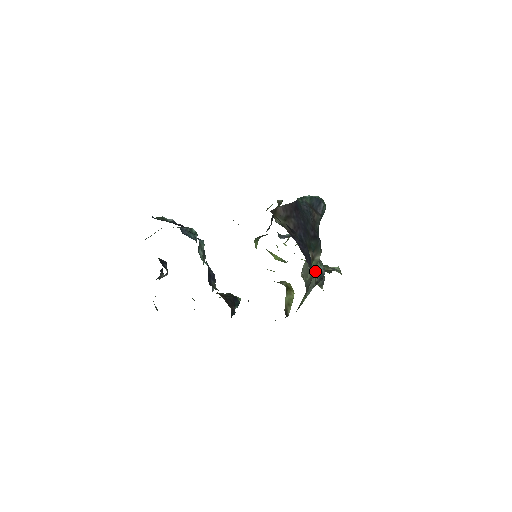
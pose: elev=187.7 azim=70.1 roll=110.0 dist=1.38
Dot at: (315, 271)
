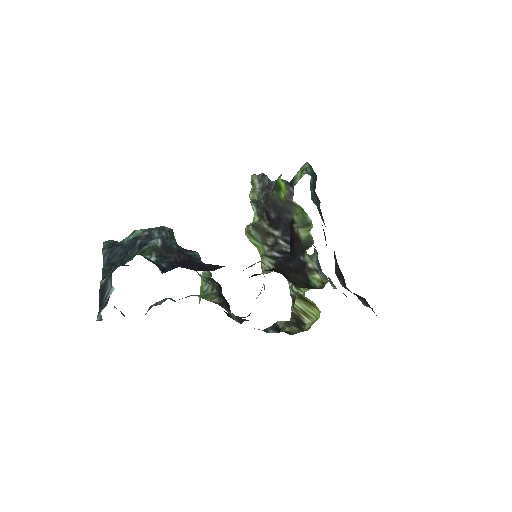
Dot at: occluded
